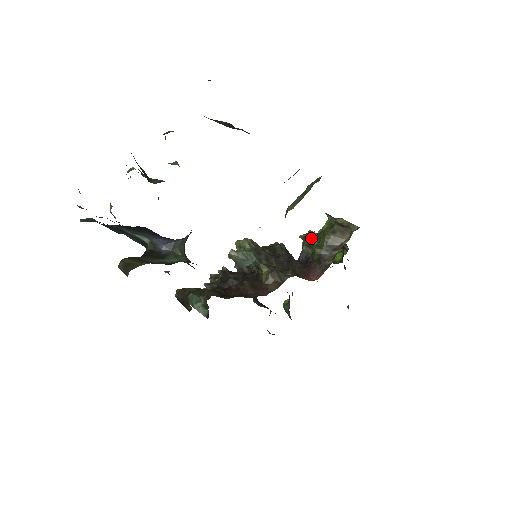
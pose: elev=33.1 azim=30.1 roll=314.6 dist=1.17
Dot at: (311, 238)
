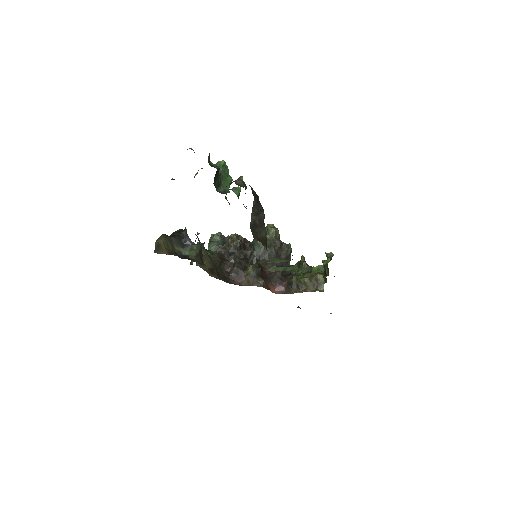
Dot at: occluded
